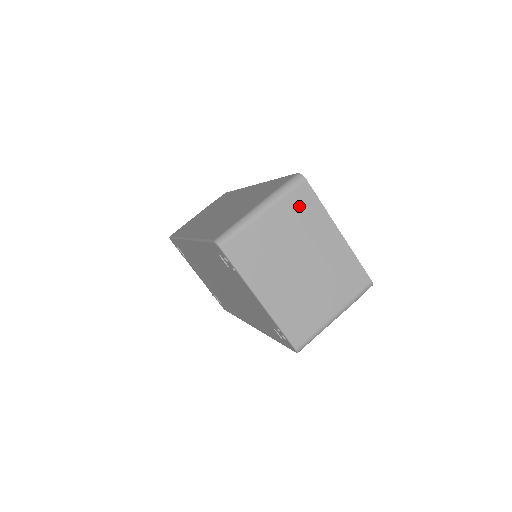
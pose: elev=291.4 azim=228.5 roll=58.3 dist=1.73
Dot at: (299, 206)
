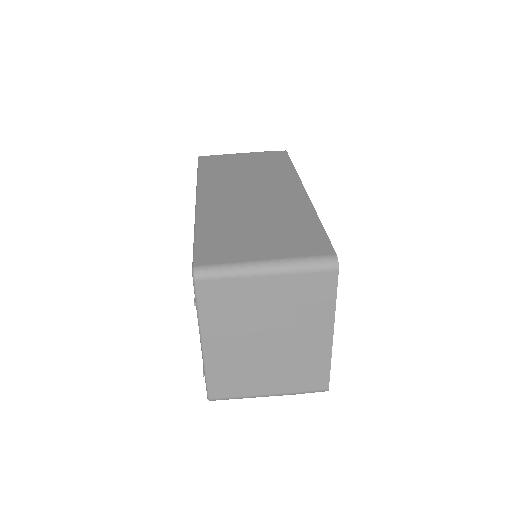
Dot at: (309, 290)
